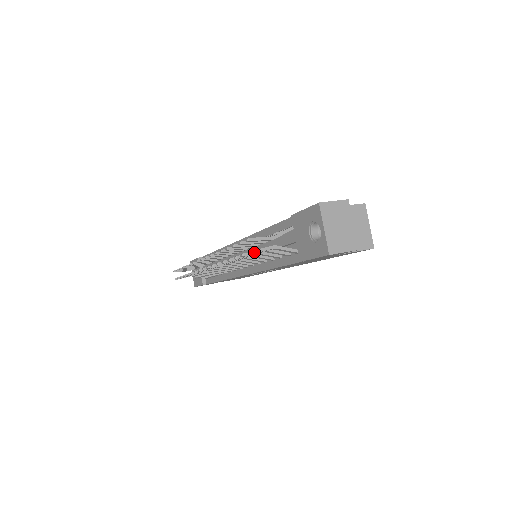
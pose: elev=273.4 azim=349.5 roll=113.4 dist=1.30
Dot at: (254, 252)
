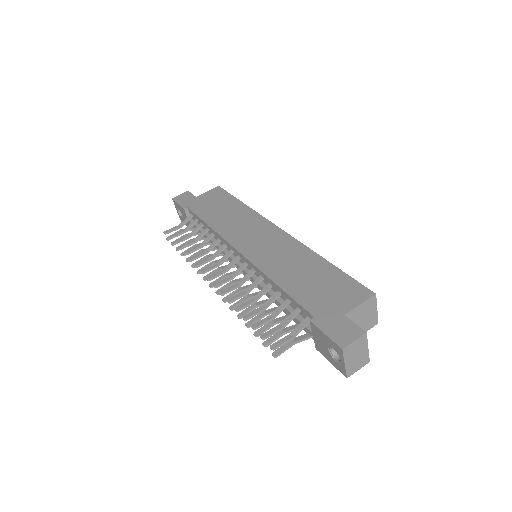
Dot at: occluded
